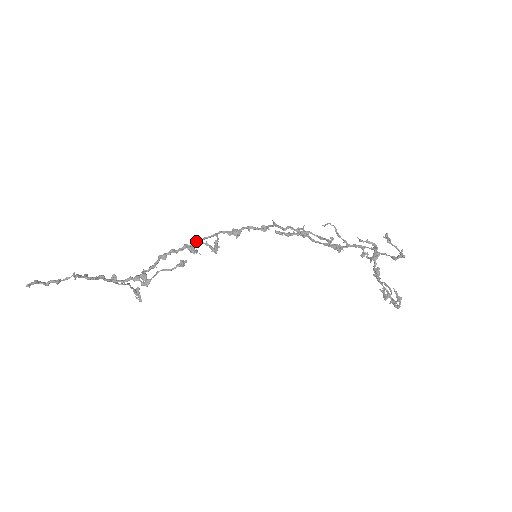
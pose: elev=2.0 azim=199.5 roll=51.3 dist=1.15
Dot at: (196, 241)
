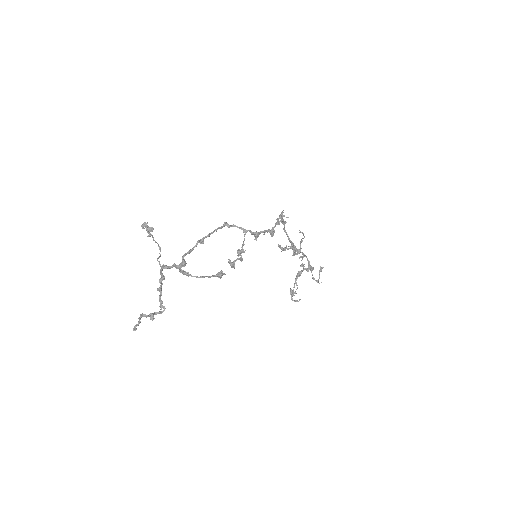
Dot at: (239, 259)
